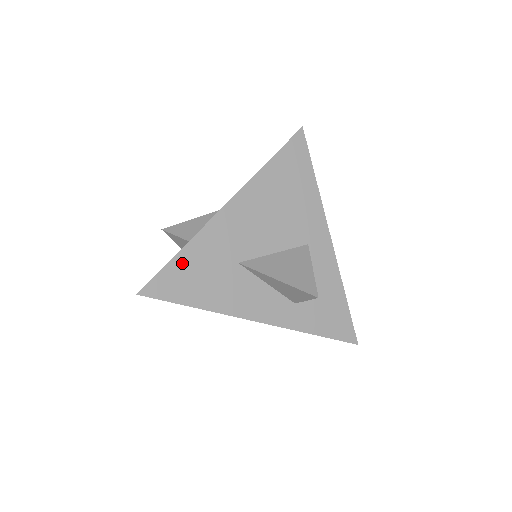
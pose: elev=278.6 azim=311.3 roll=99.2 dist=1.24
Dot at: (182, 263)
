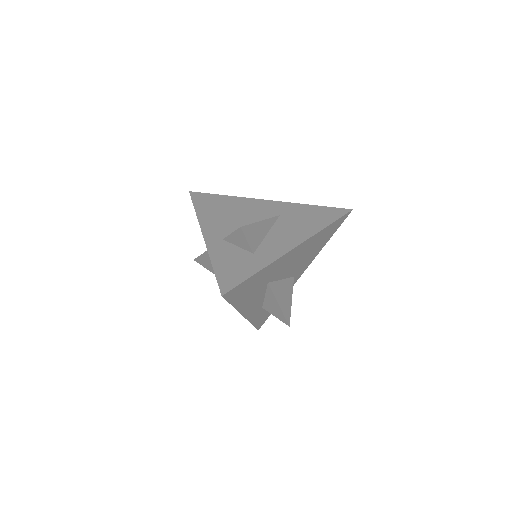
Dot at: (252, 279)
